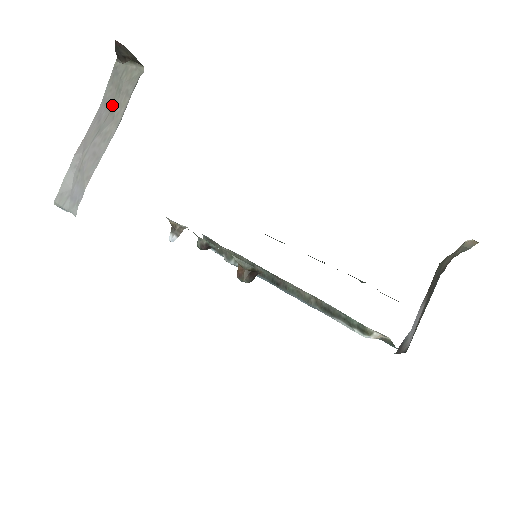
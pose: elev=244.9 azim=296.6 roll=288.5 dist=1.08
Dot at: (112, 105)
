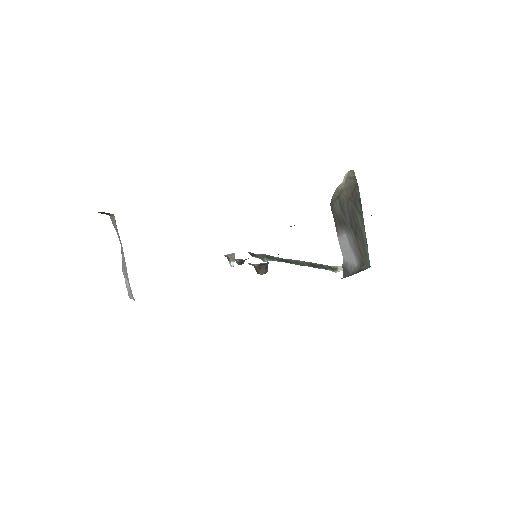
Dot at: occluded
